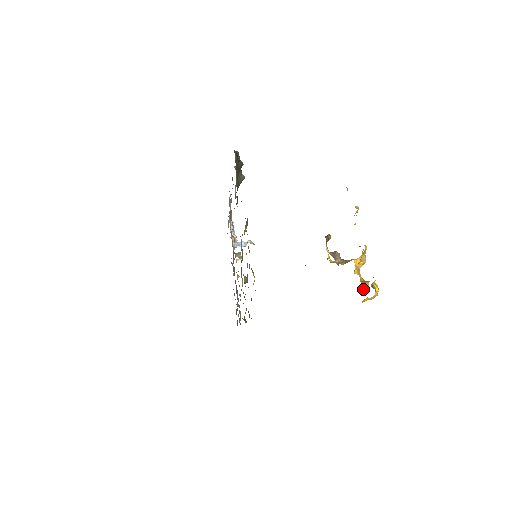
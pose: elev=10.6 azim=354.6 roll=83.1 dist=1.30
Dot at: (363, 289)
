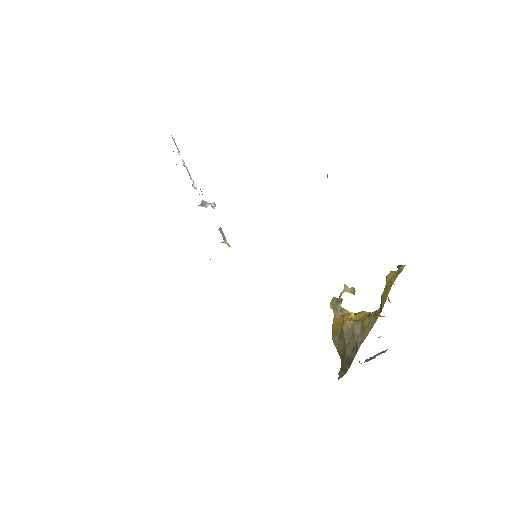
Dot at: occluded
